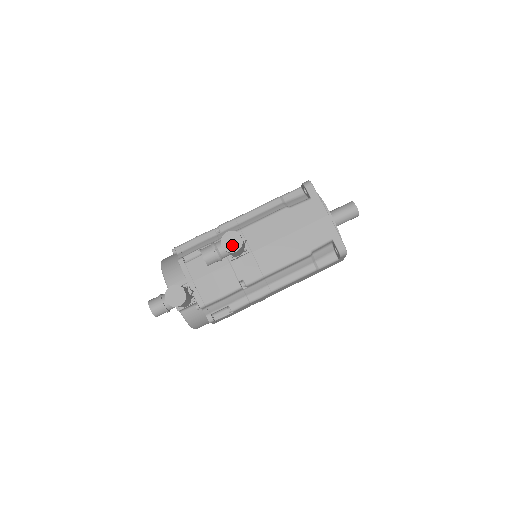
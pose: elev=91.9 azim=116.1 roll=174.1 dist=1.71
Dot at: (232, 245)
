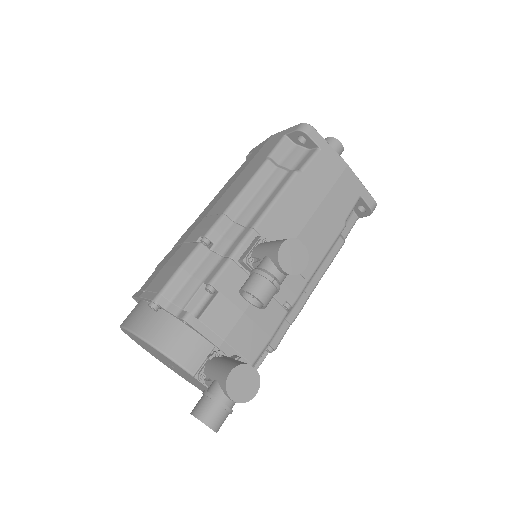
Dot at: (296, 262)
